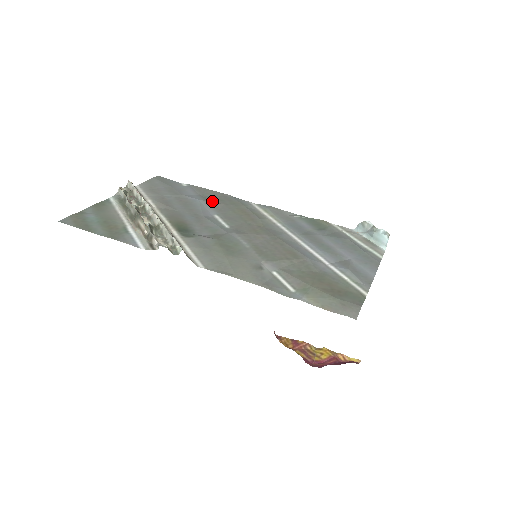
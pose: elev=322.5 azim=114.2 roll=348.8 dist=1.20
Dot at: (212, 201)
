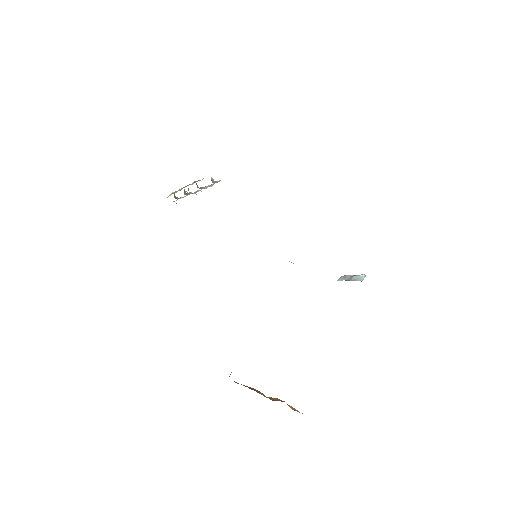
Dot at: occluded
